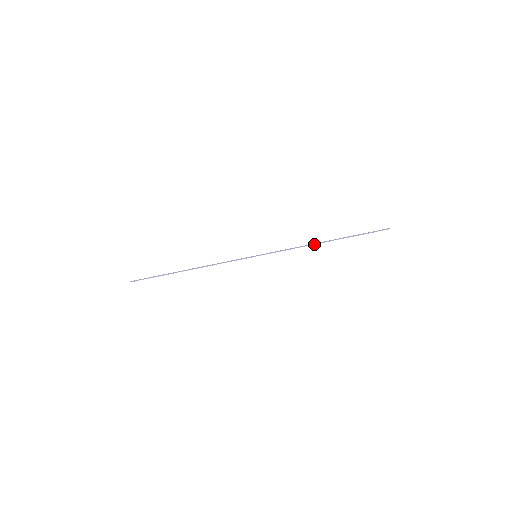
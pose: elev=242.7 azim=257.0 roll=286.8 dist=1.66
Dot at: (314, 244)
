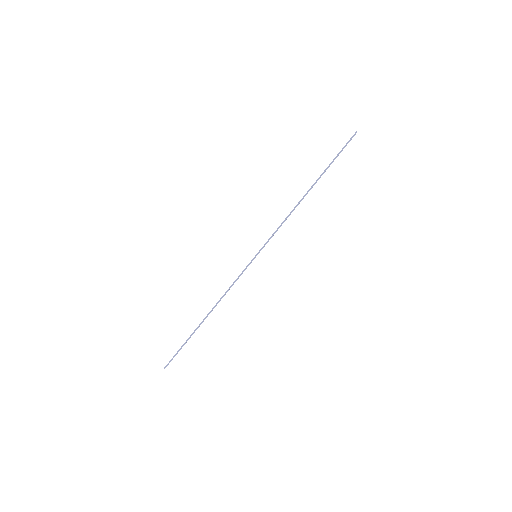
Dot at: (299, 203)
